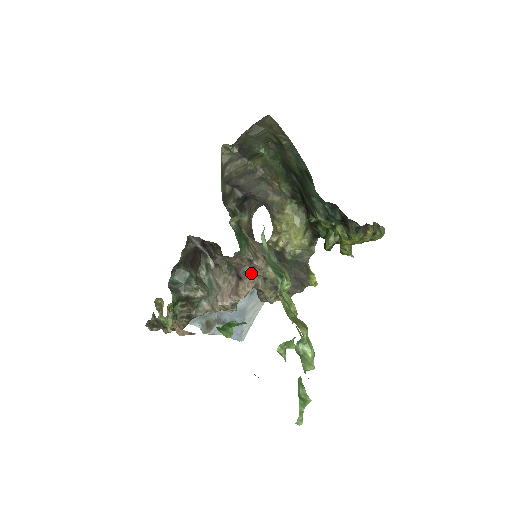
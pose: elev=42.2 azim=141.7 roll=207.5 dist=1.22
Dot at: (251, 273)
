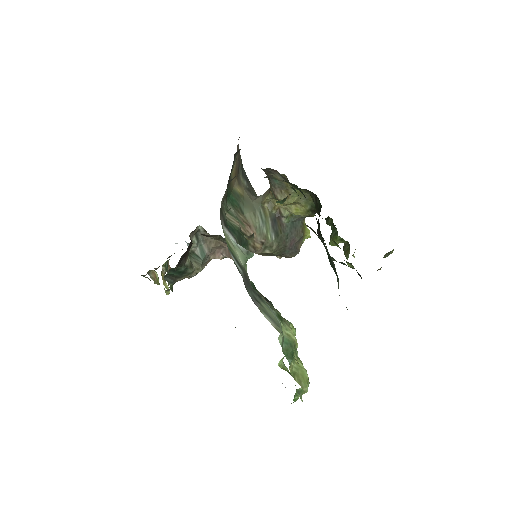
Dot at: occluded
